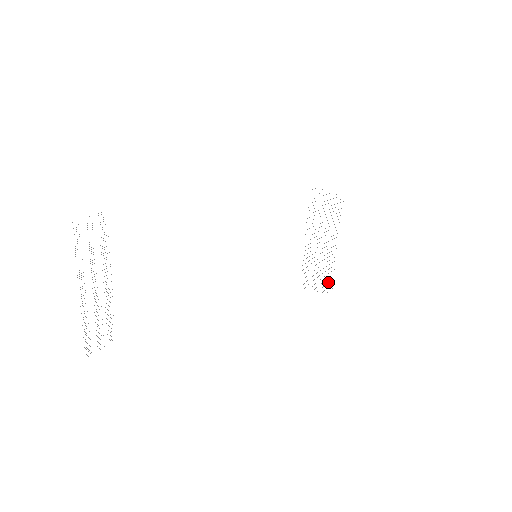
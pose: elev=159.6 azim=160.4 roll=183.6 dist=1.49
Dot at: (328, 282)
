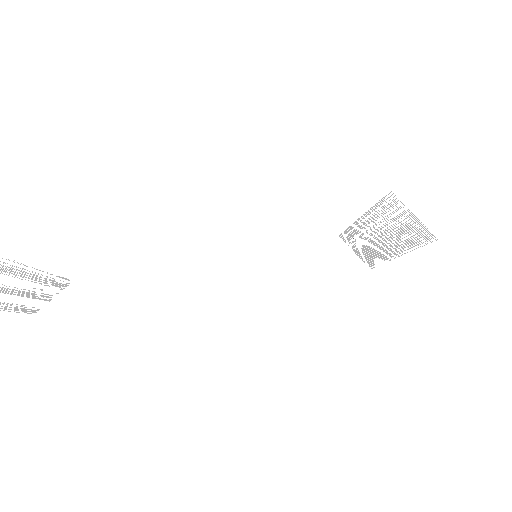
Dot at: (371, 261)
